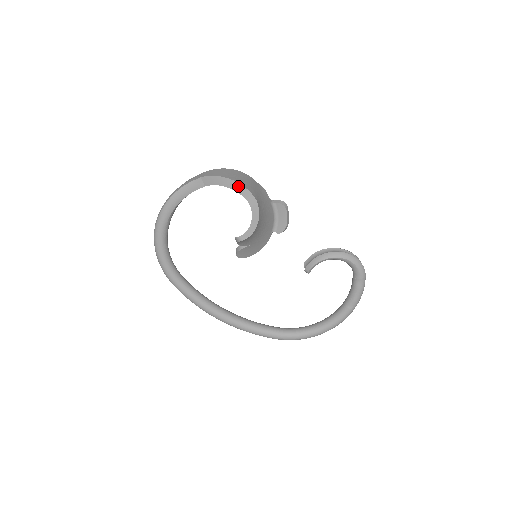
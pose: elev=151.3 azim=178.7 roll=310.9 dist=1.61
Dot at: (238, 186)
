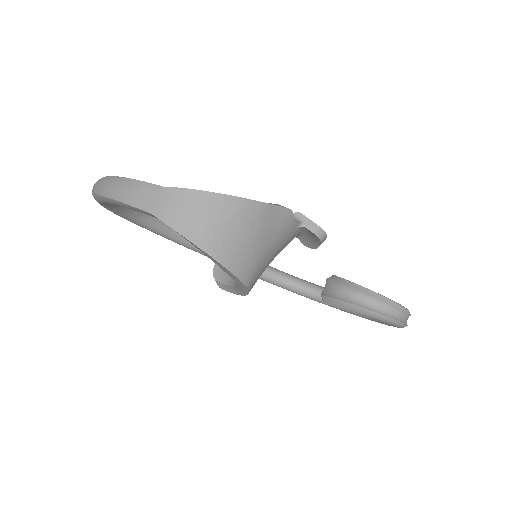
Dot at: (217, 262)
